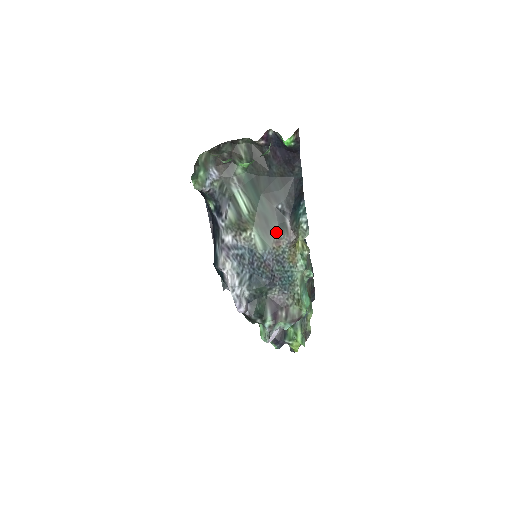
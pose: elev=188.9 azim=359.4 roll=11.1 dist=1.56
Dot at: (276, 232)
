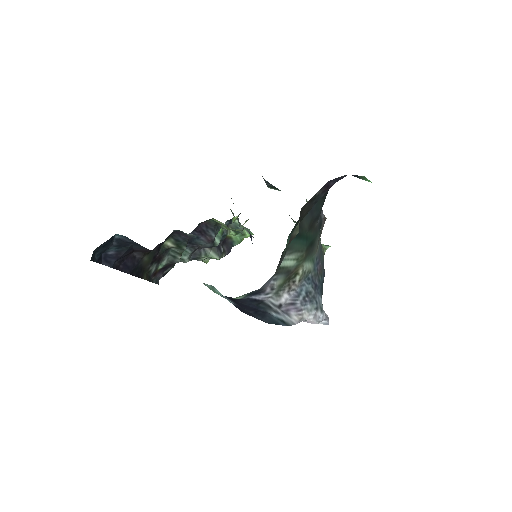
Dot at: (318, 239)
